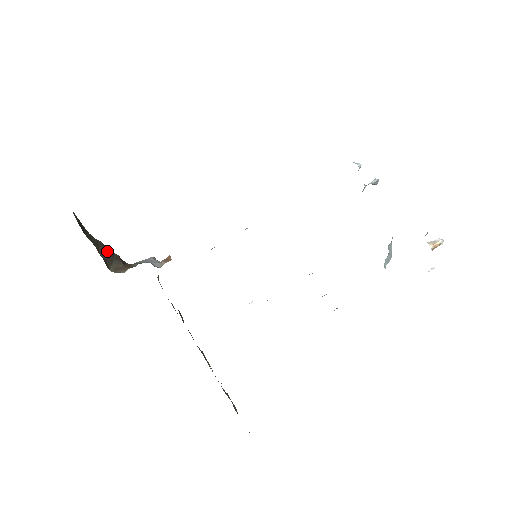
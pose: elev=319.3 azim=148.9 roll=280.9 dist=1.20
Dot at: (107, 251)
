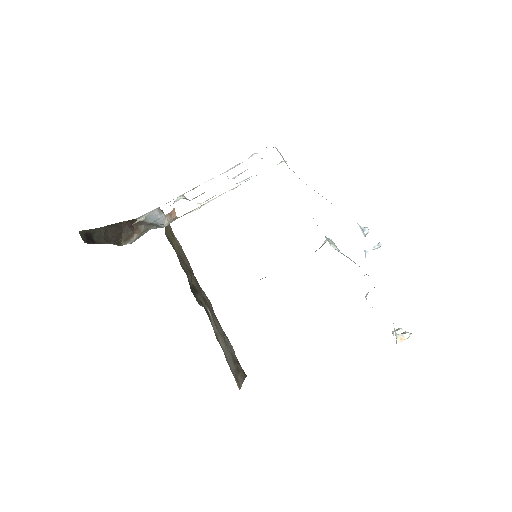
Dot at: (115, 228)
